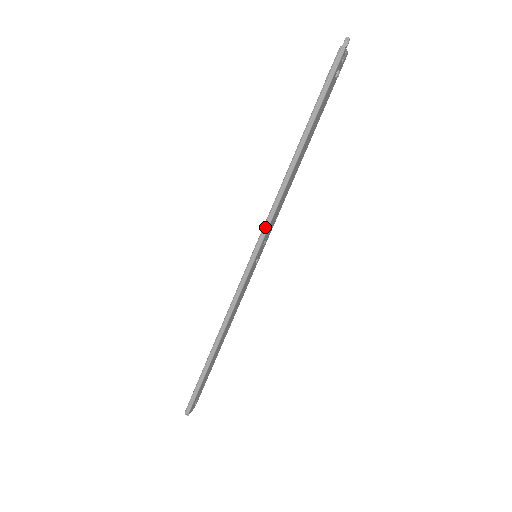
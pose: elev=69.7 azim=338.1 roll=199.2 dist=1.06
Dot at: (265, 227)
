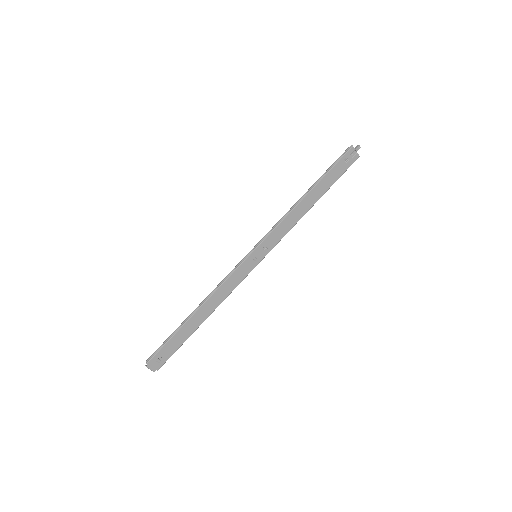
Dot at: (268, 232)
